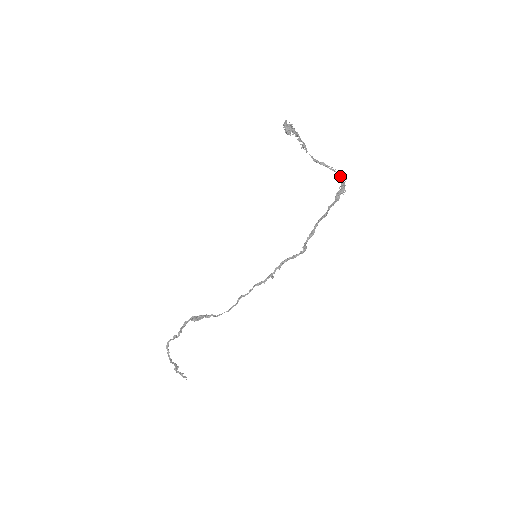
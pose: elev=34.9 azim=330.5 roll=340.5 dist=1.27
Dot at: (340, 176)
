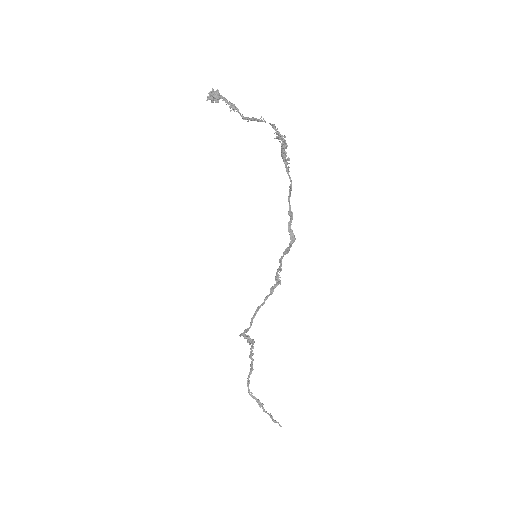
Dot at: (271, 125)
